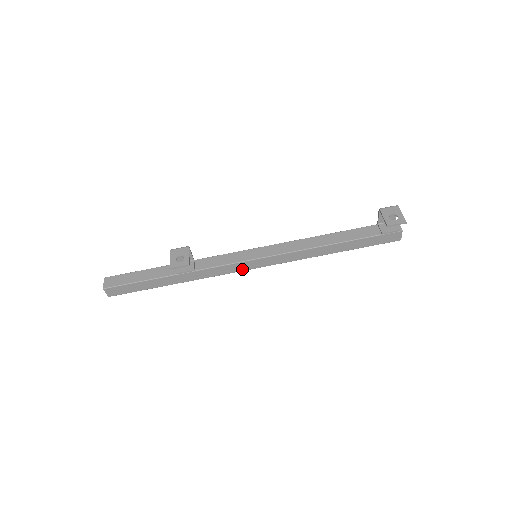
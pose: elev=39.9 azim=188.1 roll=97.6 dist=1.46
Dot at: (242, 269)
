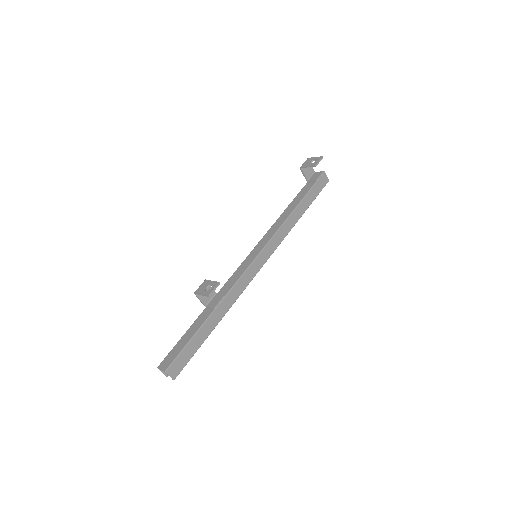
Dot at: (255, 272)
